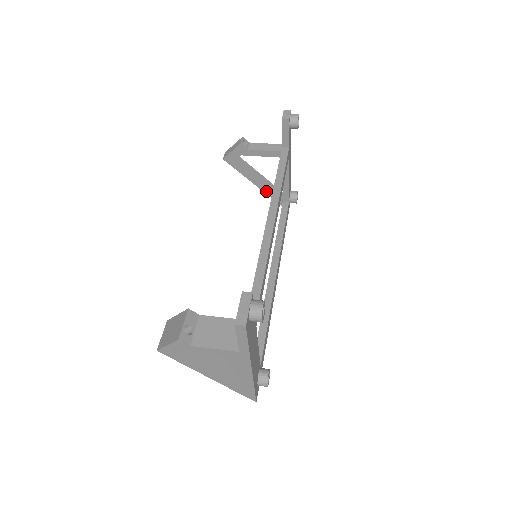
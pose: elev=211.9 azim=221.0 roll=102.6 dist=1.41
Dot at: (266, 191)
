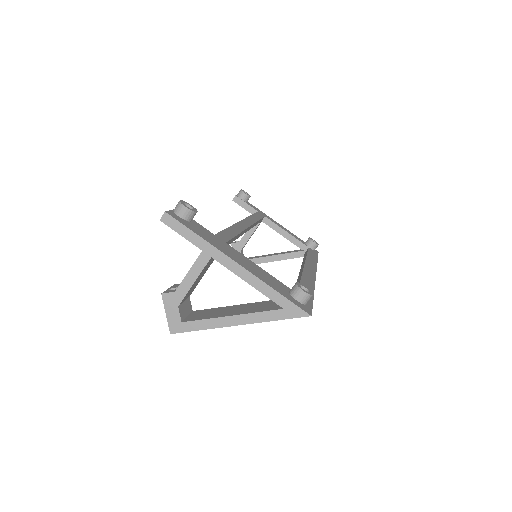
Dot at: (285, 257)
